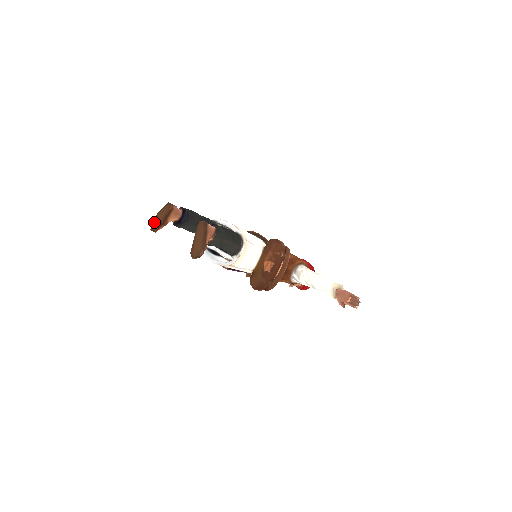
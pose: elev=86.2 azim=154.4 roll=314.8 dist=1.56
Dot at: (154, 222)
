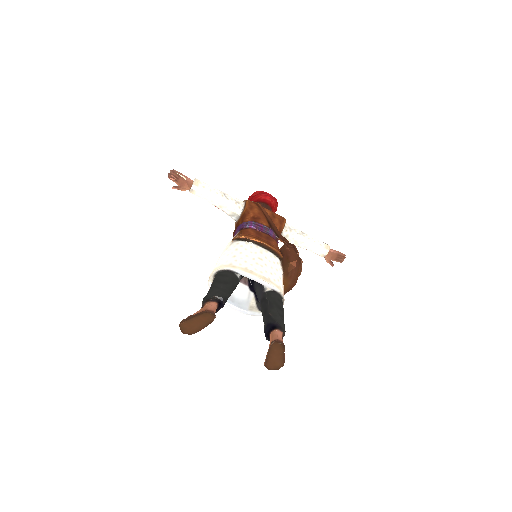
Dot at: (187, 327)
